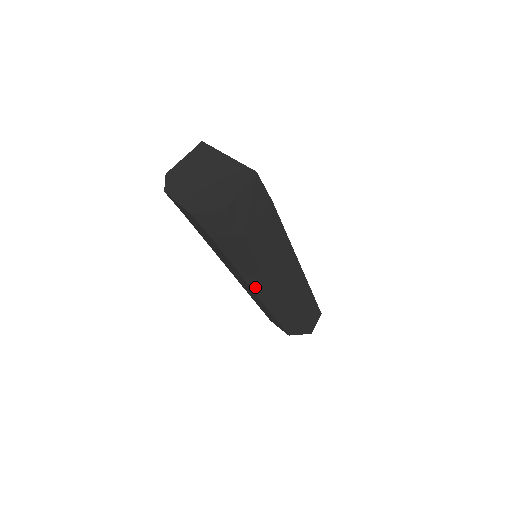
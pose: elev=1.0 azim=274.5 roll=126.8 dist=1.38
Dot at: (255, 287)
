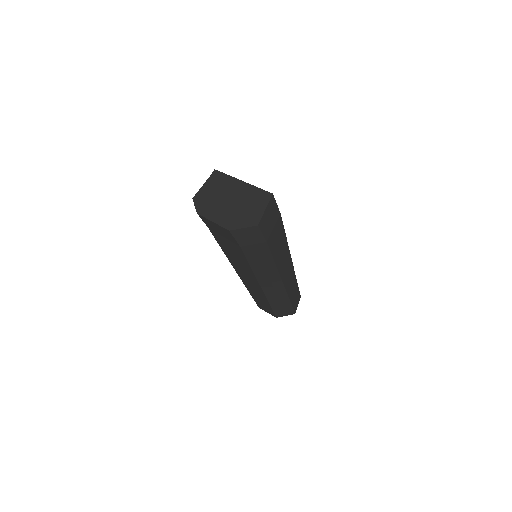
Dot at: (262, 281)
